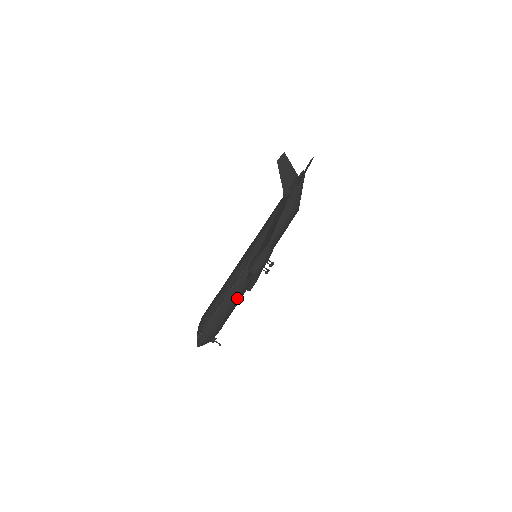
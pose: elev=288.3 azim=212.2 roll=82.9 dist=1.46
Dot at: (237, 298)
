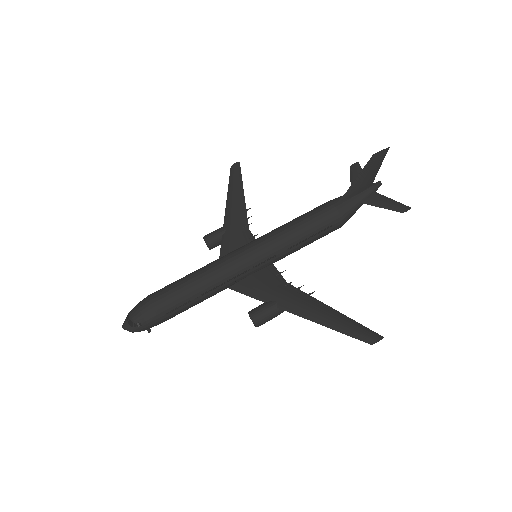
Dot at: occluded
